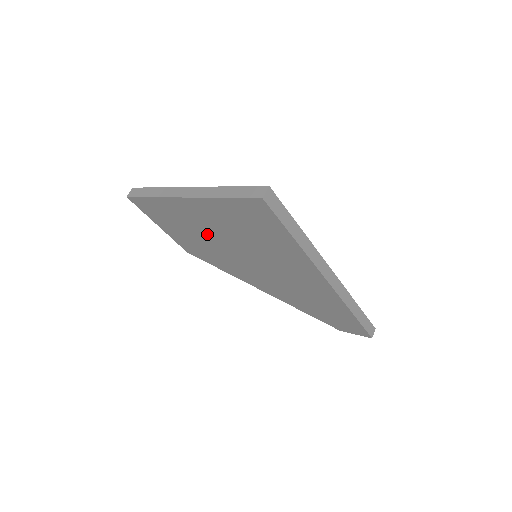
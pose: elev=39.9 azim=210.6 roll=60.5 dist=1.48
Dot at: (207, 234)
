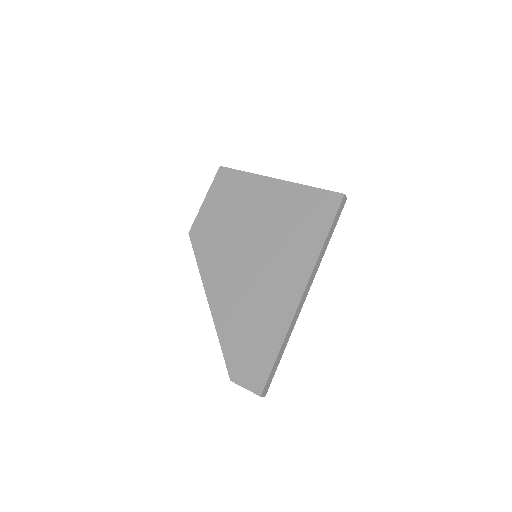
Dot at: (246, 216)
